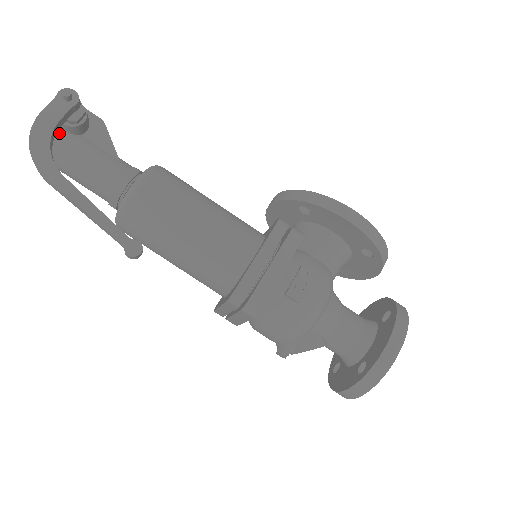
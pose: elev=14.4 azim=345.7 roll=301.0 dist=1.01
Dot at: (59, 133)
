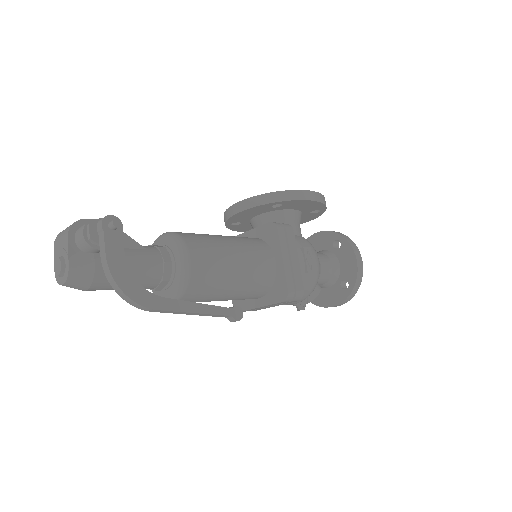
Dot at: (92, 259)
